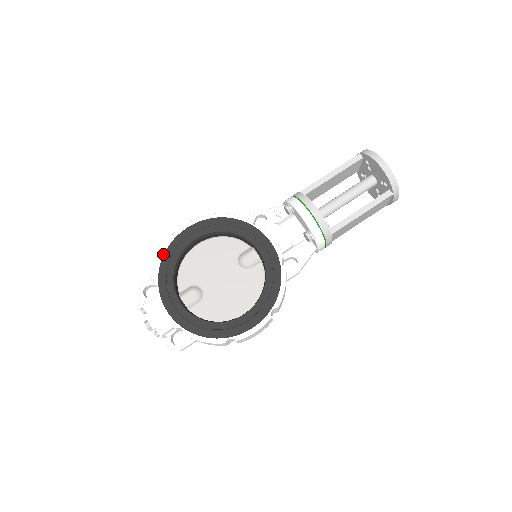
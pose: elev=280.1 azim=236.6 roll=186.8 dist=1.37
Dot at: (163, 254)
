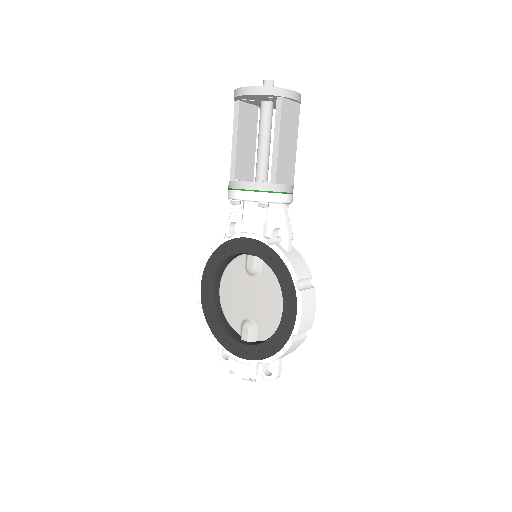
Dot at: (206, 322)
